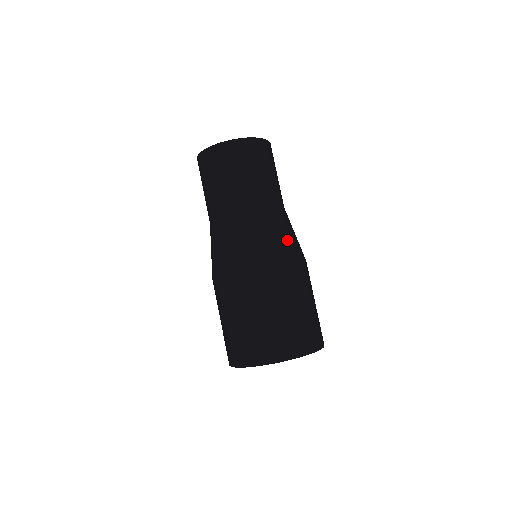
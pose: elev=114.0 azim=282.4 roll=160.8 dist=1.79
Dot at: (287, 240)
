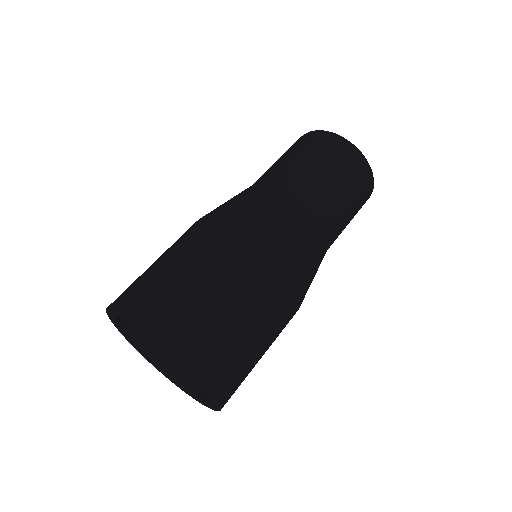
Dot at: (309, 263)
